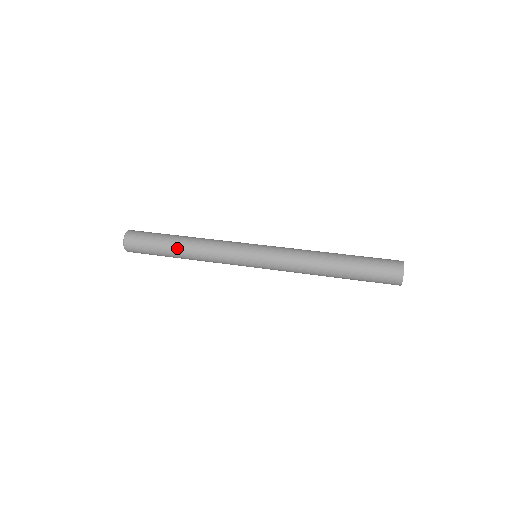
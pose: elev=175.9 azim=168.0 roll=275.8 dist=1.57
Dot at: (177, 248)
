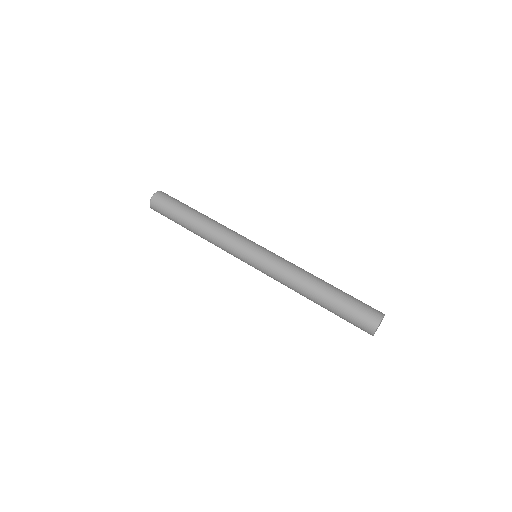
Dot at: (190, 226)
